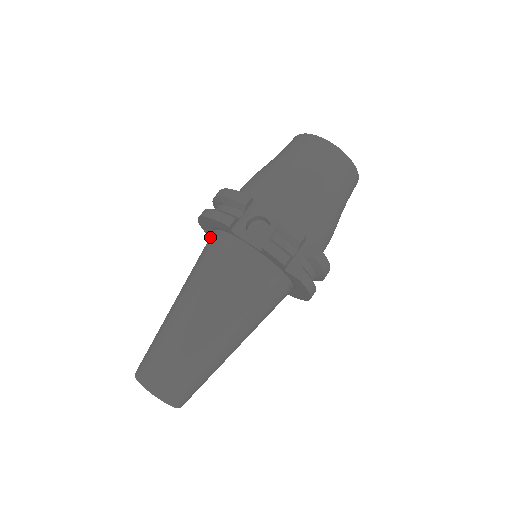
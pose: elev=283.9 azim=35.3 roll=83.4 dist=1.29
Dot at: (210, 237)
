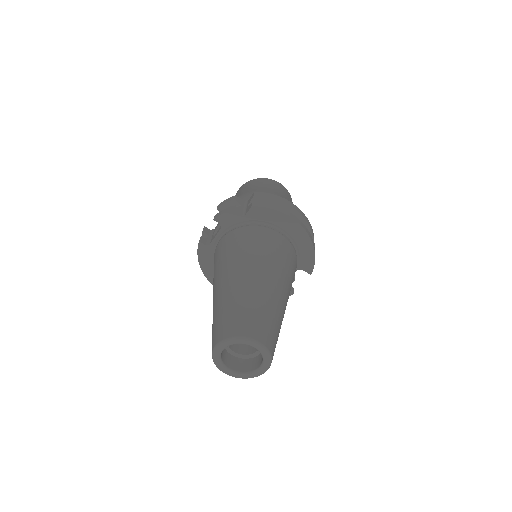
Dot at: occluded
